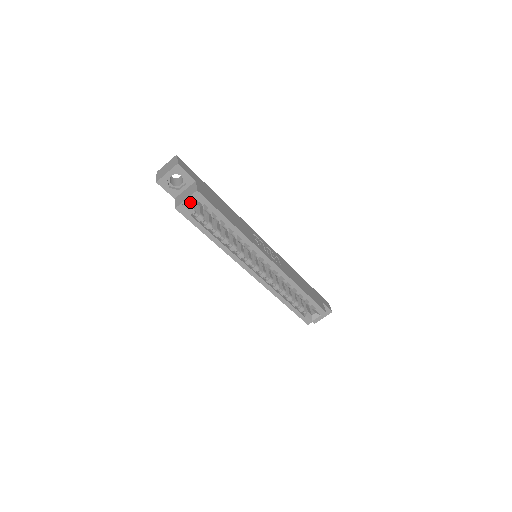
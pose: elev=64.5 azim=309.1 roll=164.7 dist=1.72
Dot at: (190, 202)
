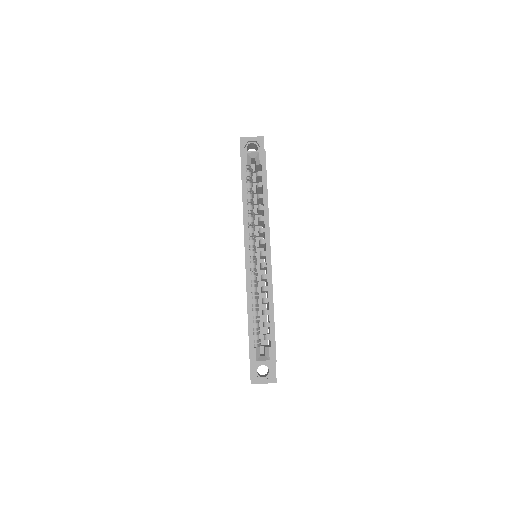
Dot at: occluded
